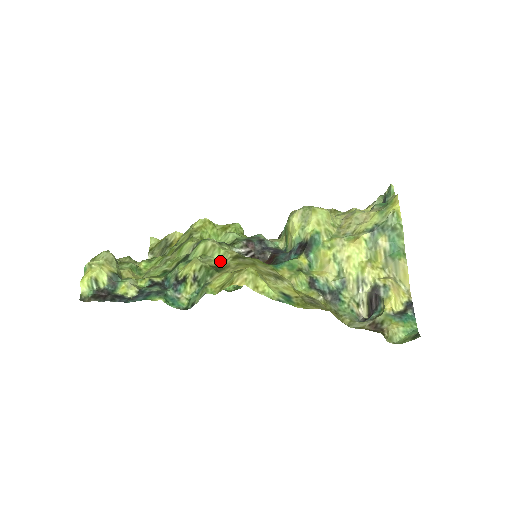
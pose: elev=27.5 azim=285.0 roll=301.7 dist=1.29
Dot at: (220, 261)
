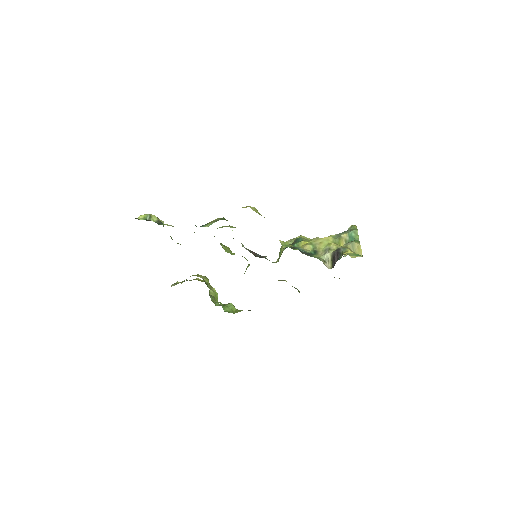
Dot at: occluded
